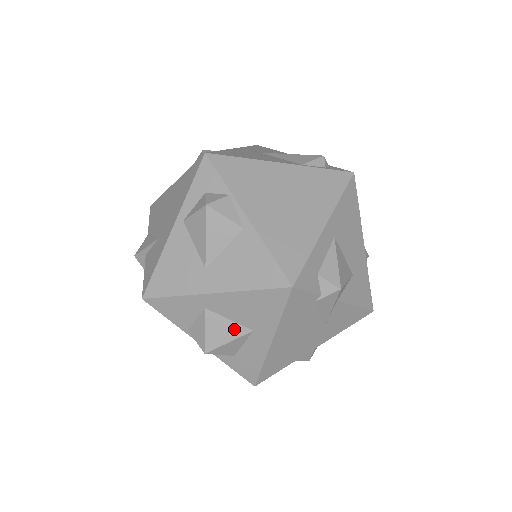
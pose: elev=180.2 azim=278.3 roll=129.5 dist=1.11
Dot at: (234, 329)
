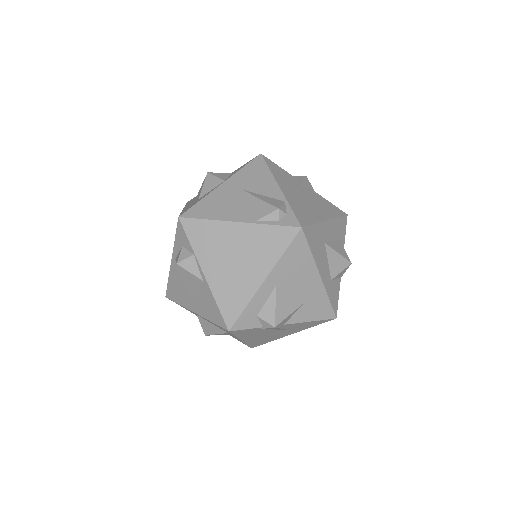
Dot at: (217, 329)
